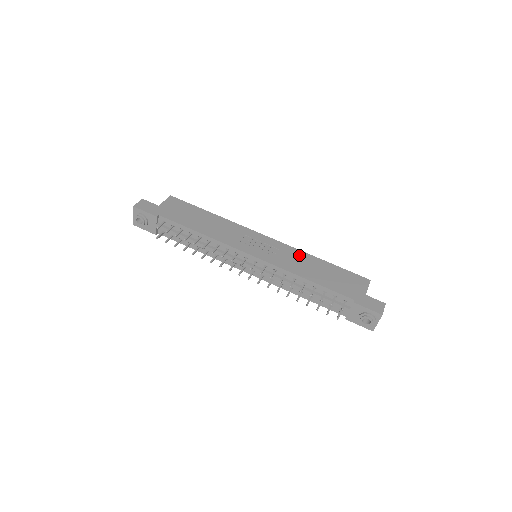
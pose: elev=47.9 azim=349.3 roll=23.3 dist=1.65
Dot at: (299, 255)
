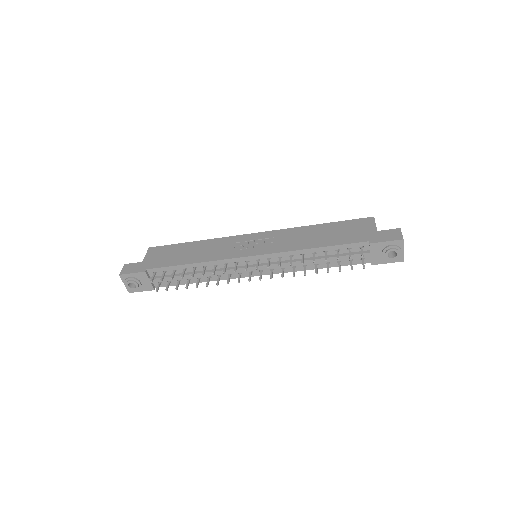
Dot at: (295, 232)
